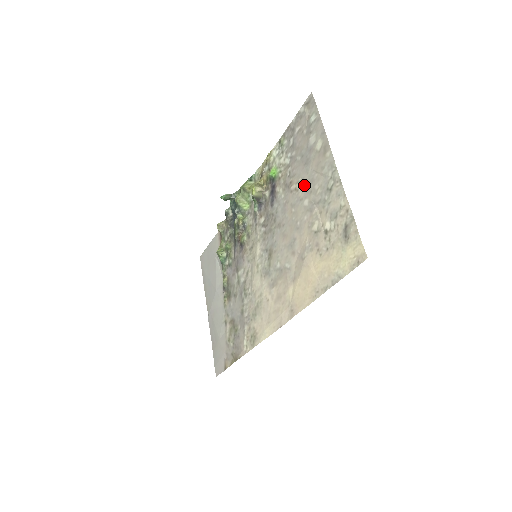
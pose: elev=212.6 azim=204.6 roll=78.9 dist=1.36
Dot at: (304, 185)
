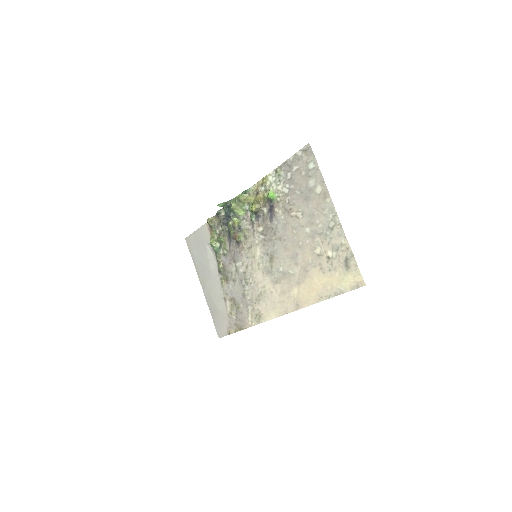
Dot at: (305, 216)
